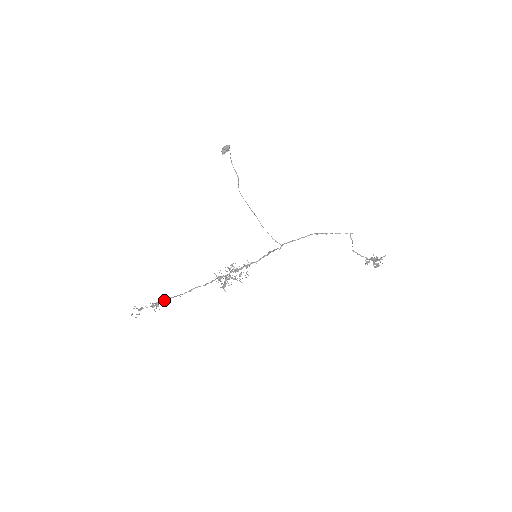
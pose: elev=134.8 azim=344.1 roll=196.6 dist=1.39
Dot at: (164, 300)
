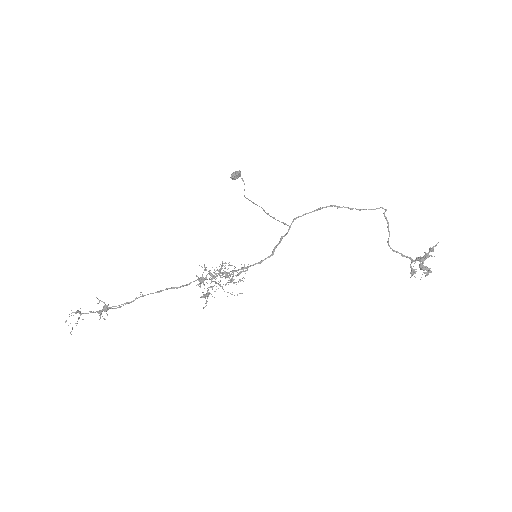
Dot at: (118, 305)
